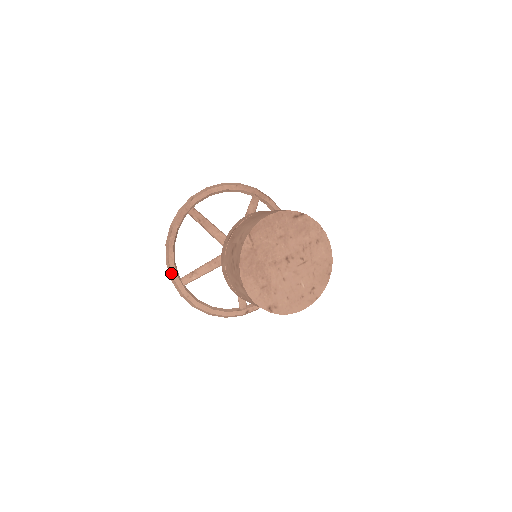
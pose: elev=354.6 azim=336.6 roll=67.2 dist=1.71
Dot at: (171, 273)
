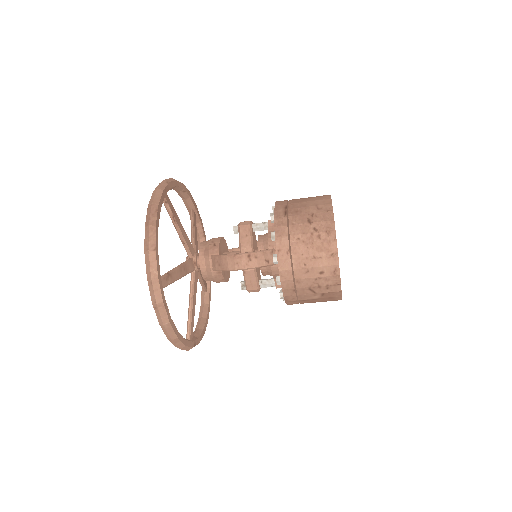
Dot at: (155, 266)
